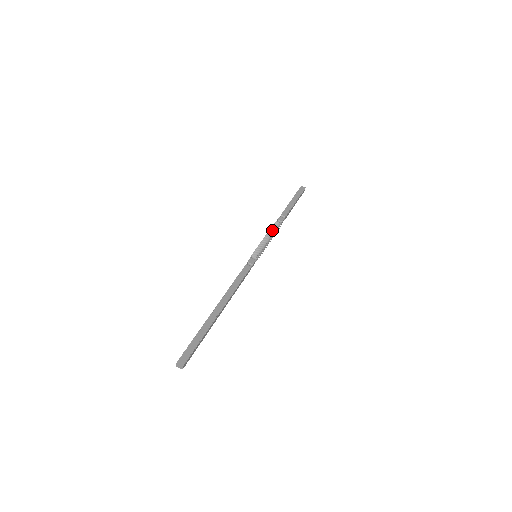
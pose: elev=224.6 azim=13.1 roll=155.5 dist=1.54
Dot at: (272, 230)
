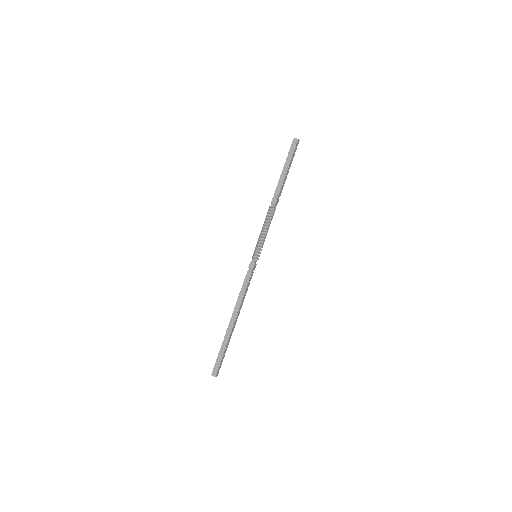
Dot at: (266, 220)
